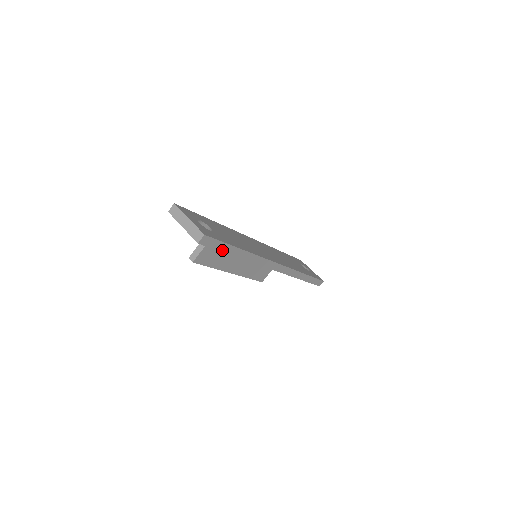
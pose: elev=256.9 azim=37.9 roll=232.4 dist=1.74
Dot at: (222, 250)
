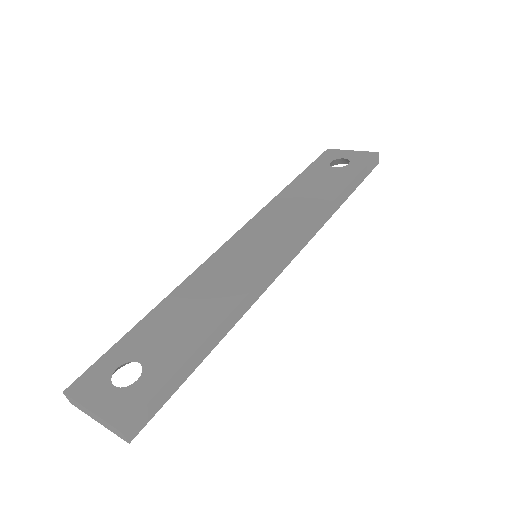
Dot at: (180, 383)
